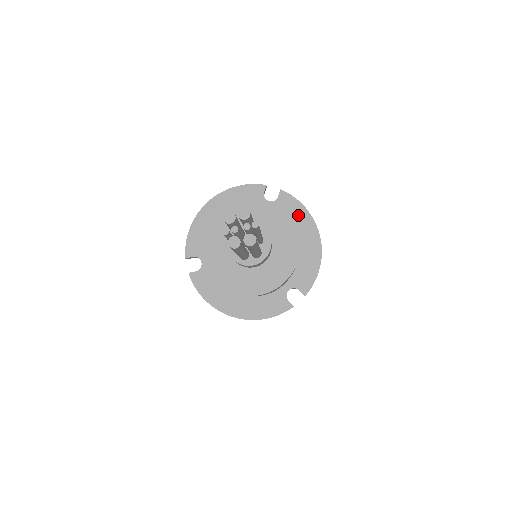
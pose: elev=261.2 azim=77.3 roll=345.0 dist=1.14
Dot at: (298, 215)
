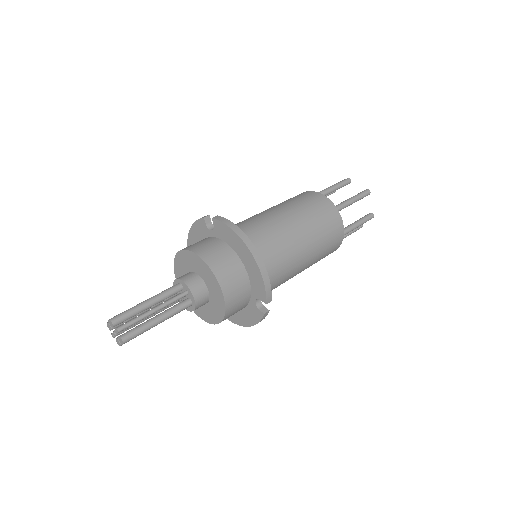
Dot at: (230, 237)
